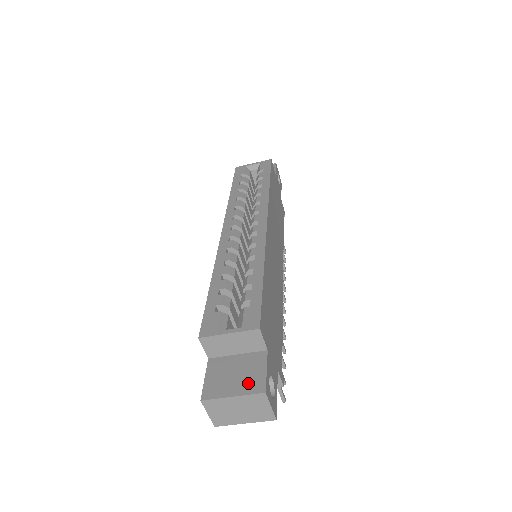
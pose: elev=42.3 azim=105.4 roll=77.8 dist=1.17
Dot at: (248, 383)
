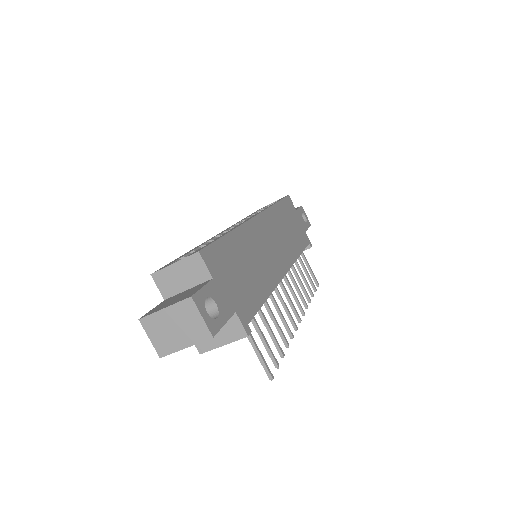
Dot at: (182, 298)
